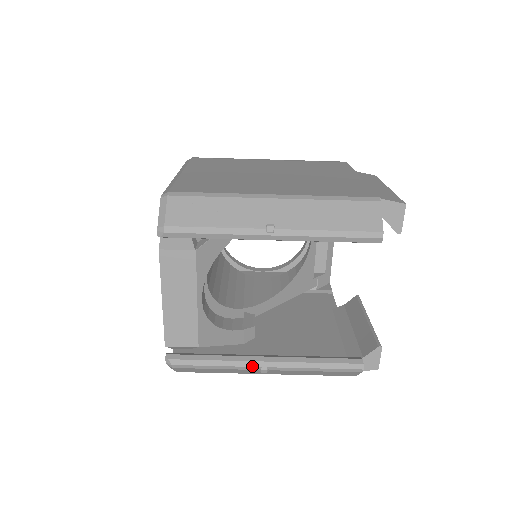
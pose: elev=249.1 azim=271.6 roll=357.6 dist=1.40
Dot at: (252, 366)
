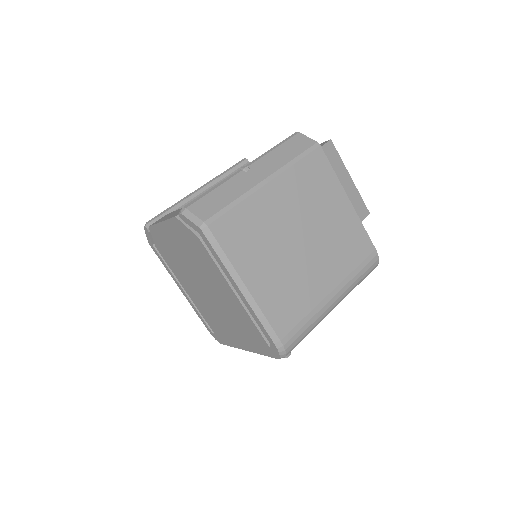
Dot at: (234, 173)
